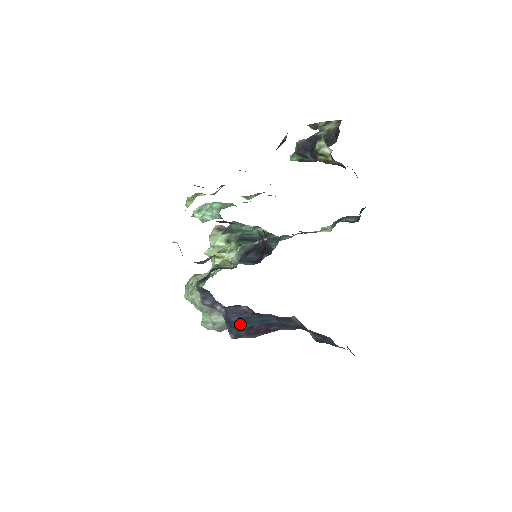
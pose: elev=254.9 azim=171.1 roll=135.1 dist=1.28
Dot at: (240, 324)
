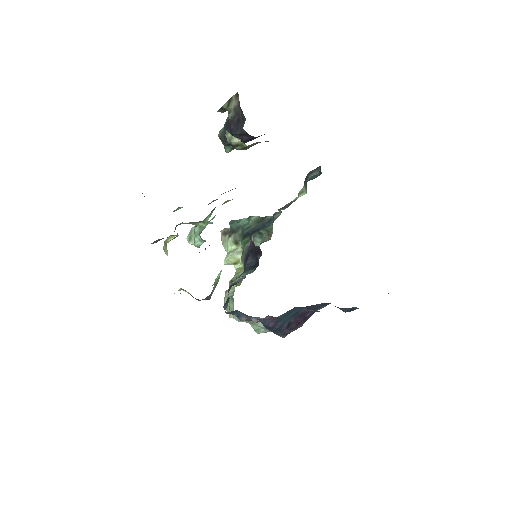
Dot at: (278, 326)
